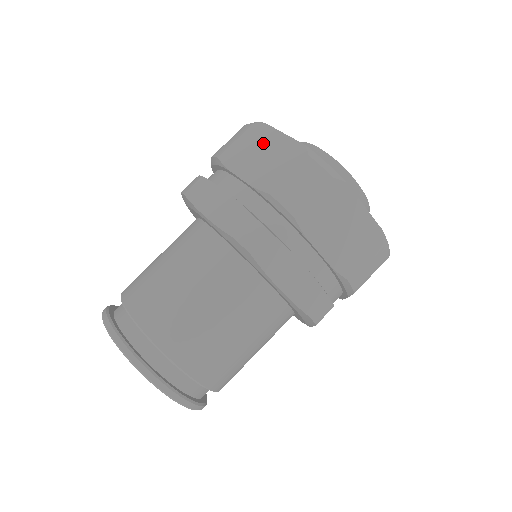
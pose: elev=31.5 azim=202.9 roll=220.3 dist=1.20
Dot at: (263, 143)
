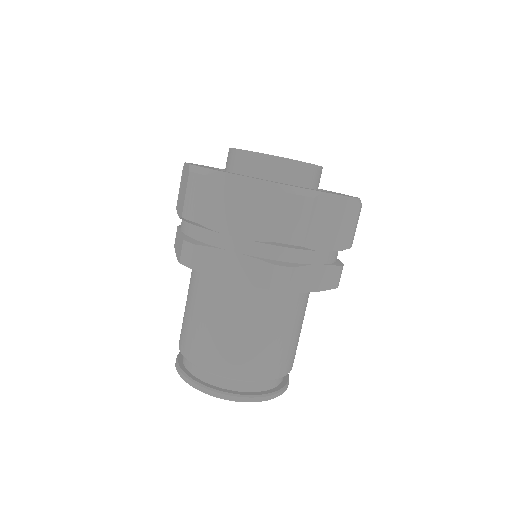
Dot at: (183, 179)
